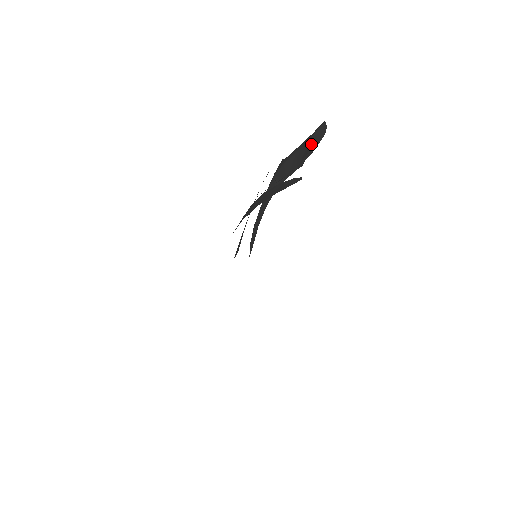
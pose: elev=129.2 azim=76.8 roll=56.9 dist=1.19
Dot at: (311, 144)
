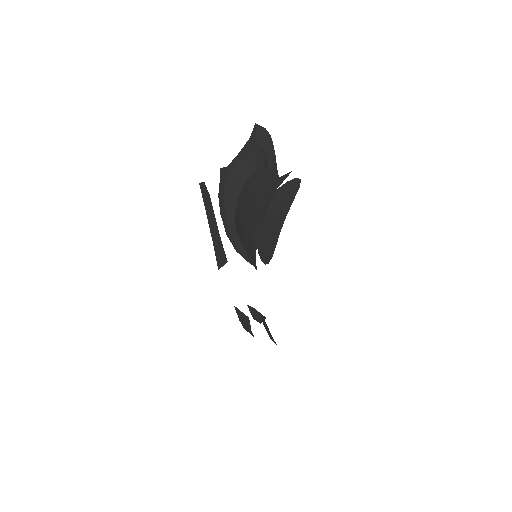
Dot at: (263, 147)
